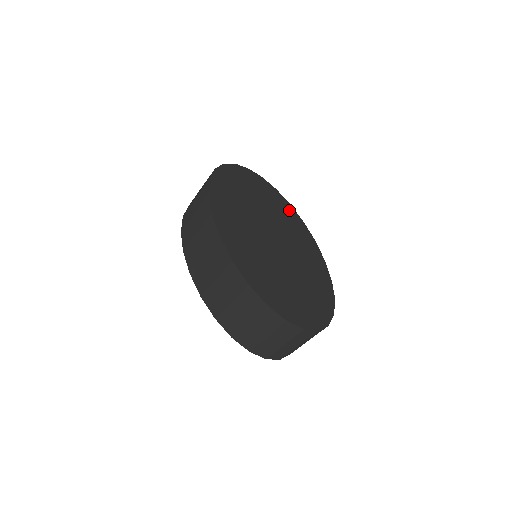
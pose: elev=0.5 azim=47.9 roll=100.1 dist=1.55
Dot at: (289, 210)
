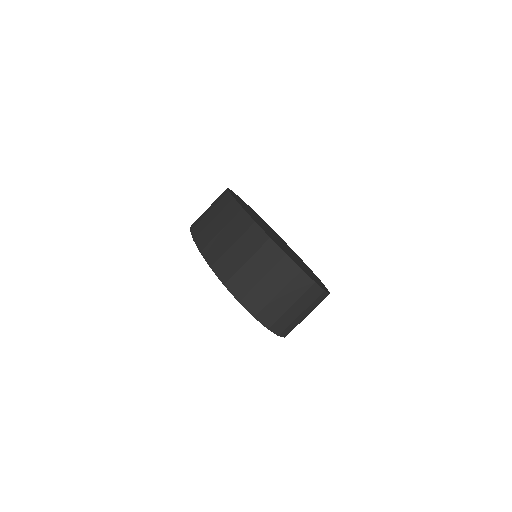
Dot at: occluded
